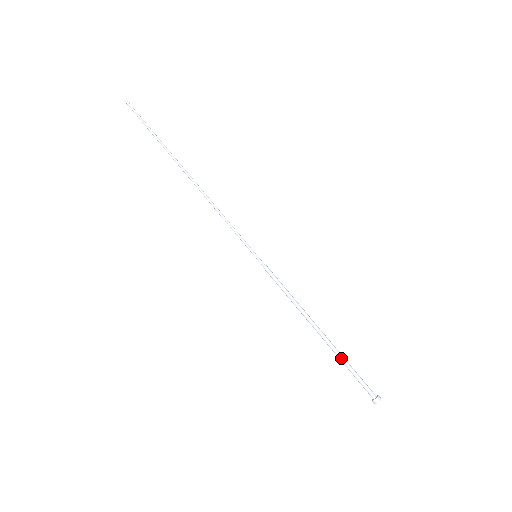
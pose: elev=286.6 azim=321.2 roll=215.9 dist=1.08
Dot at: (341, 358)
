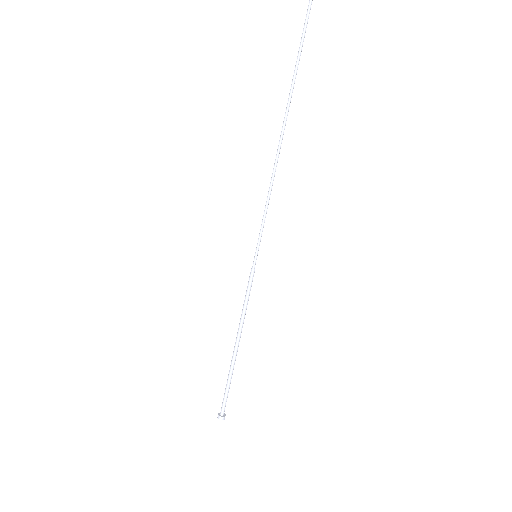
Dot at: (228, 375)
